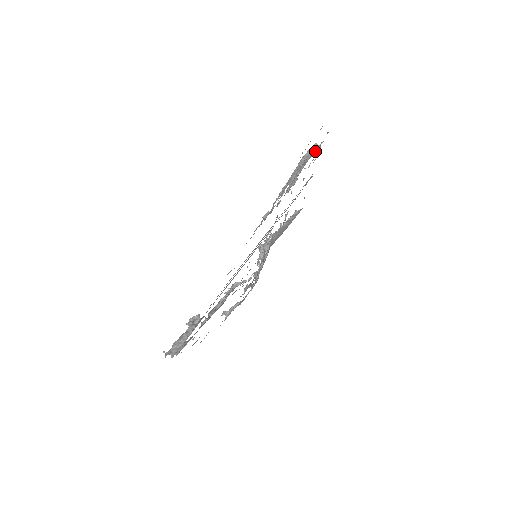
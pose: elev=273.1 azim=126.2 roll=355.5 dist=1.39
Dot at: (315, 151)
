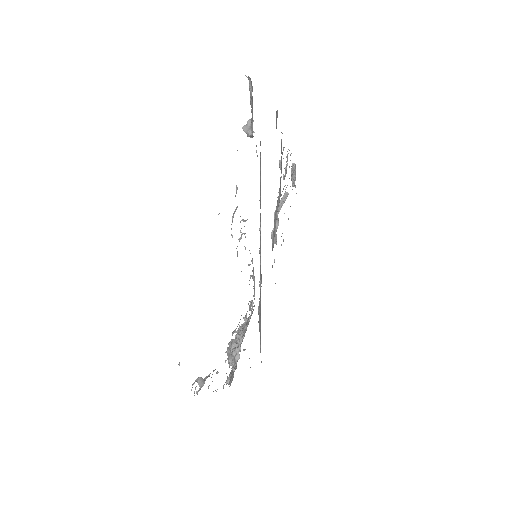
Dot at: occluded
